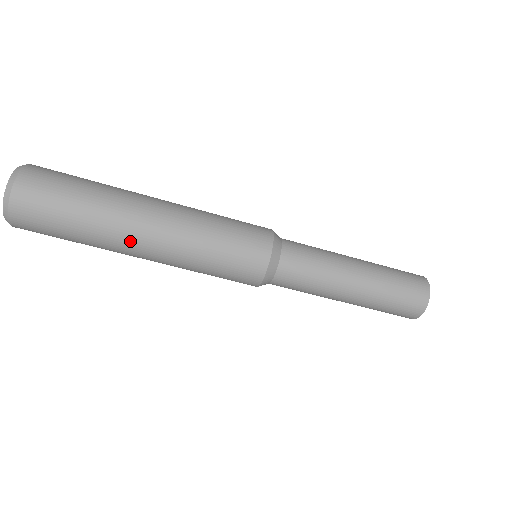
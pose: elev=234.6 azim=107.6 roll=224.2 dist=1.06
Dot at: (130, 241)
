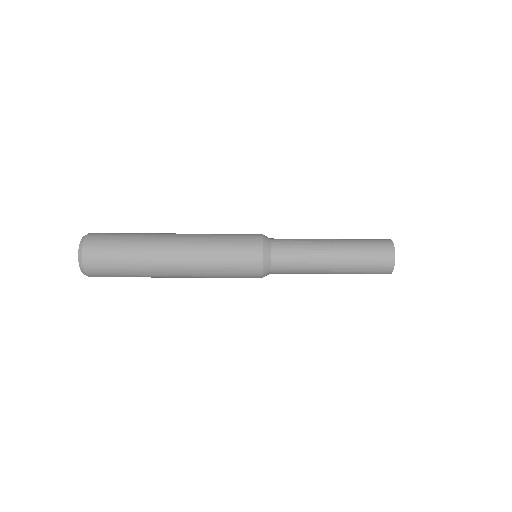
Dot at: (163, 264)
